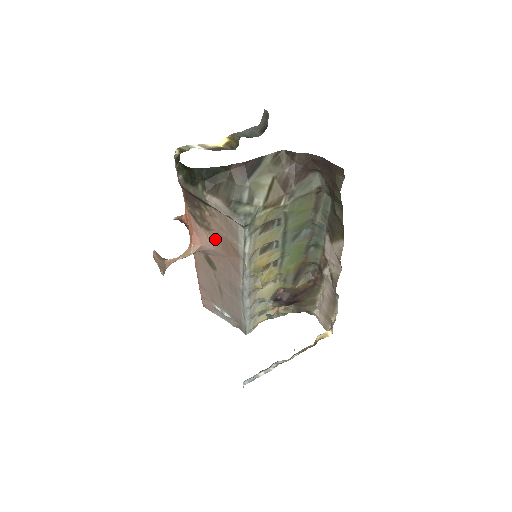
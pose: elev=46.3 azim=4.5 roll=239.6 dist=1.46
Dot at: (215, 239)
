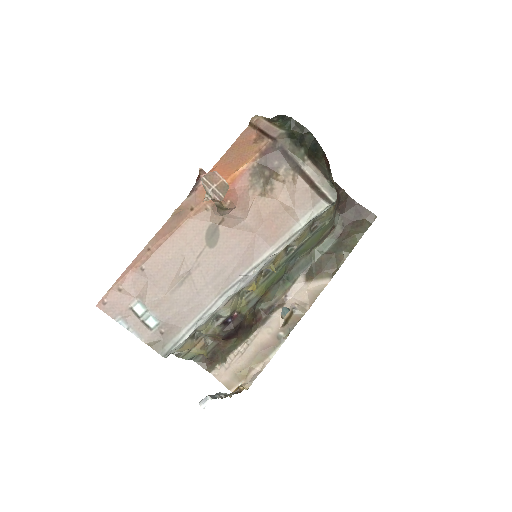
Dot at: (261, 208)
